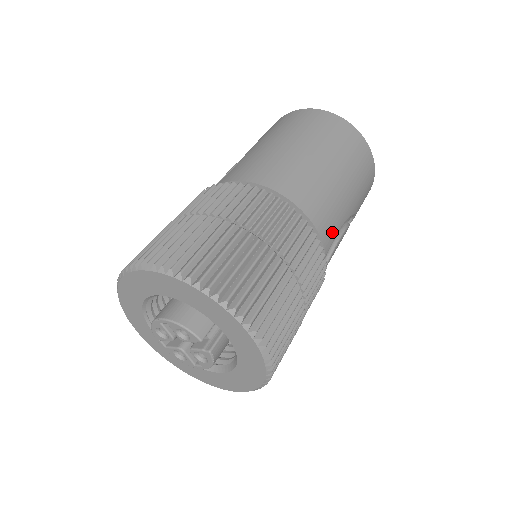
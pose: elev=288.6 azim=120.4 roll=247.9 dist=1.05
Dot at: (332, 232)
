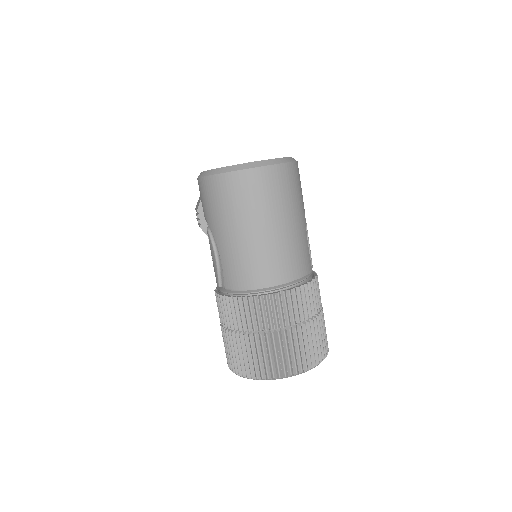
Dot at: (308, 258)
